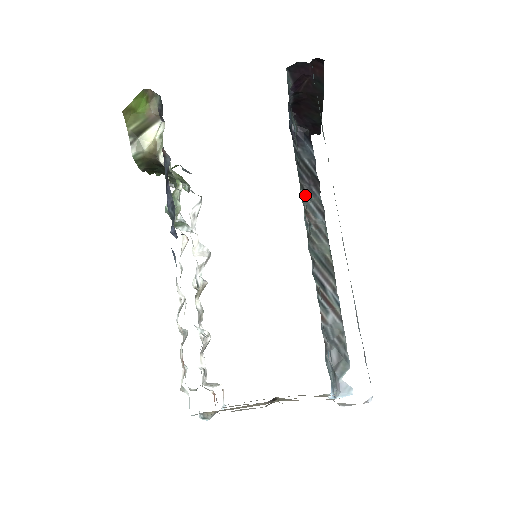
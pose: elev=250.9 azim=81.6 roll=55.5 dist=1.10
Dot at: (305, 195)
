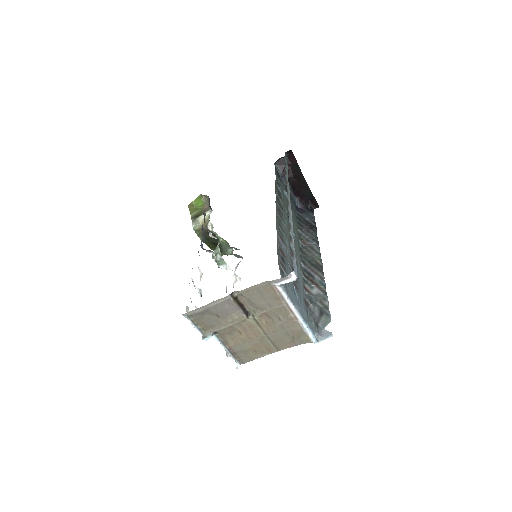
Dot at: (303, 233)
